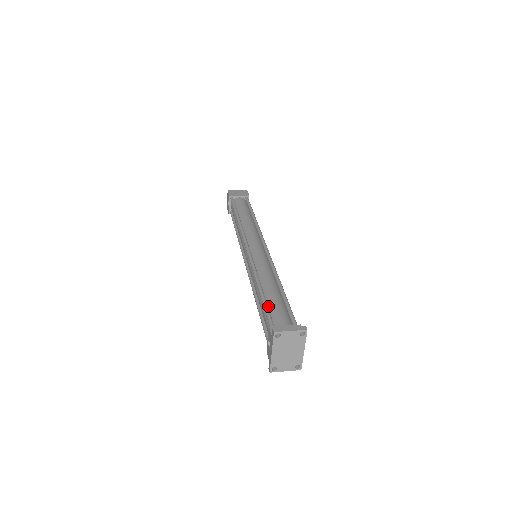
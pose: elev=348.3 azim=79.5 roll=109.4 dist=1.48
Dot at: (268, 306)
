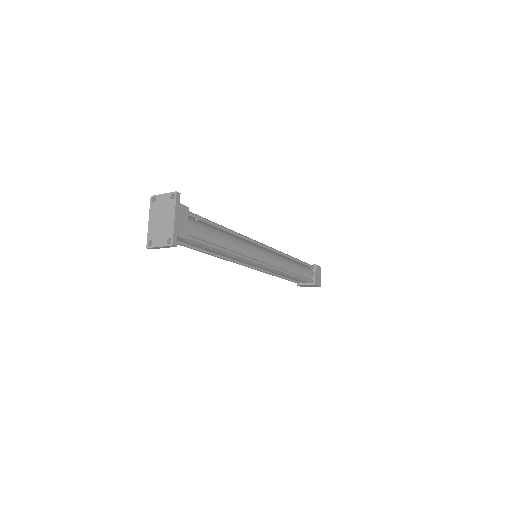
Dot at: occluded
